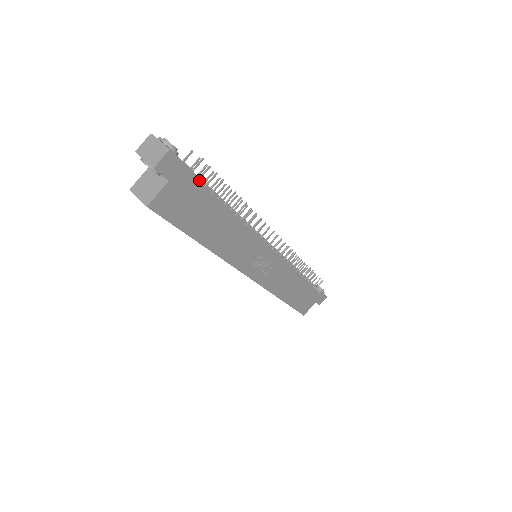
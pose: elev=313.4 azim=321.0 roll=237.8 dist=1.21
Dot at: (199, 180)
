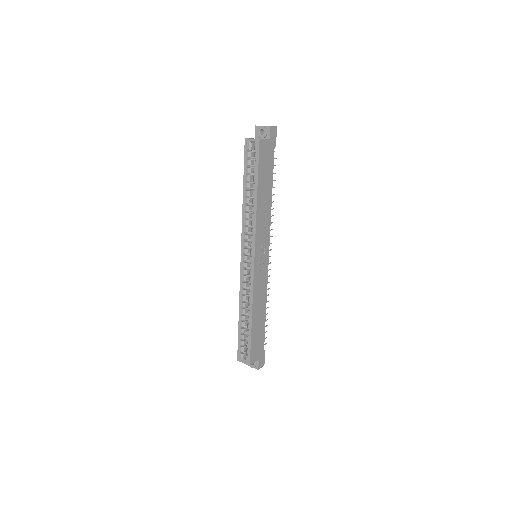
Dot at: occluded
